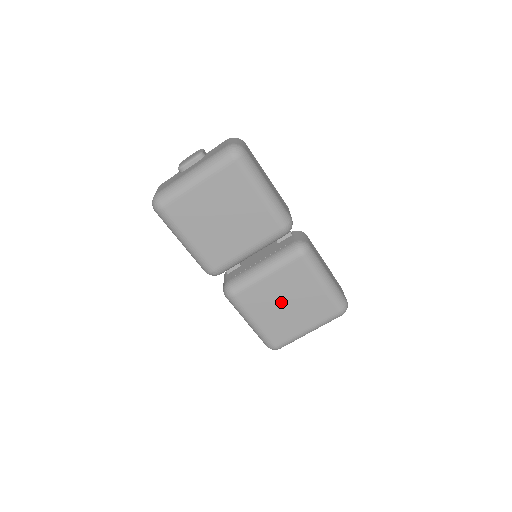
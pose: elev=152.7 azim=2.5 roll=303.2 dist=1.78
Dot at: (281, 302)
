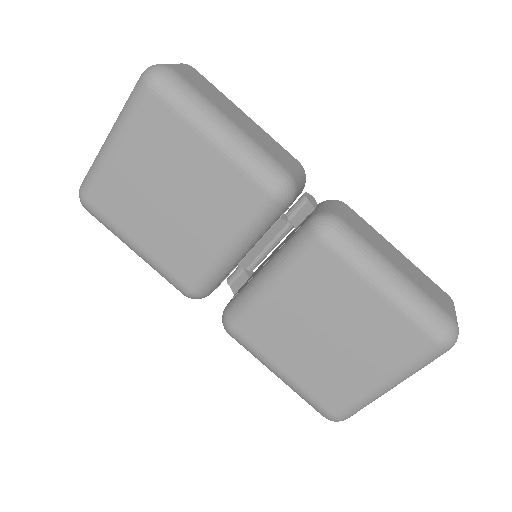
Dot at: (314, 333)
